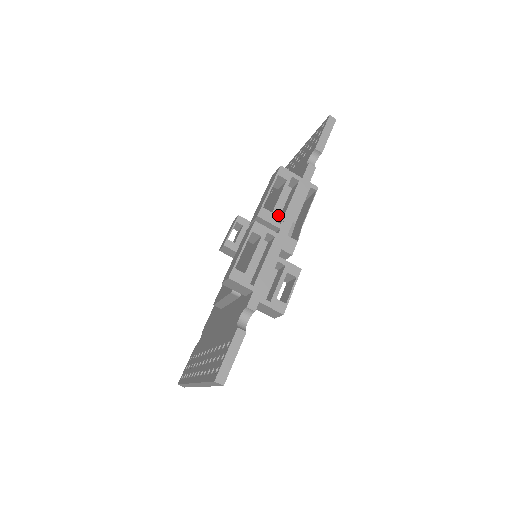
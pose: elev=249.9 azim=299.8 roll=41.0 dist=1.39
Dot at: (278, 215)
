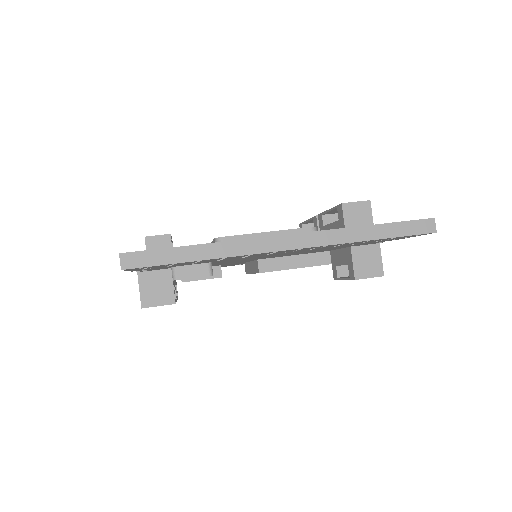
Dot at: occluded
